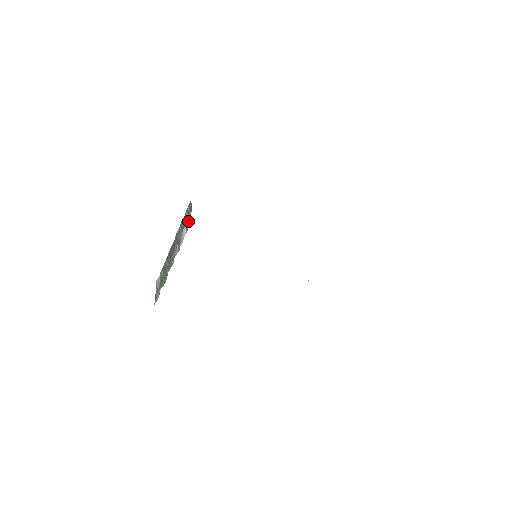
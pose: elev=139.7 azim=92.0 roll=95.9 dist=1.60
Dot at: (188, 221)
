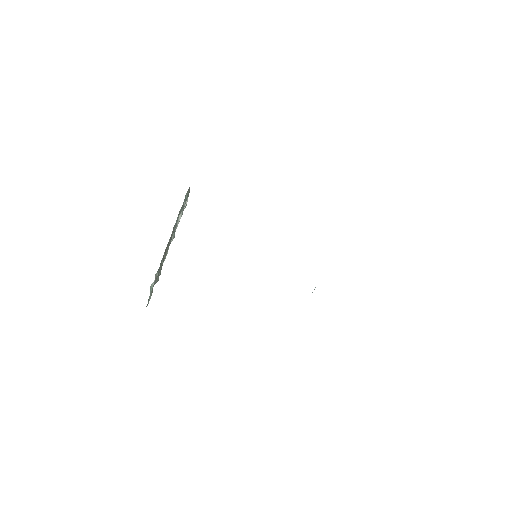
Dot at: occluded
